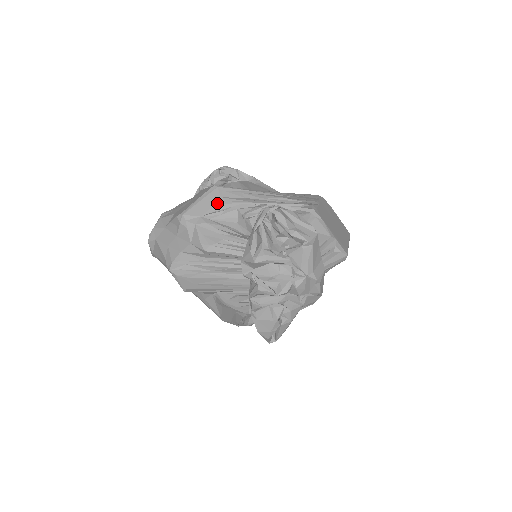
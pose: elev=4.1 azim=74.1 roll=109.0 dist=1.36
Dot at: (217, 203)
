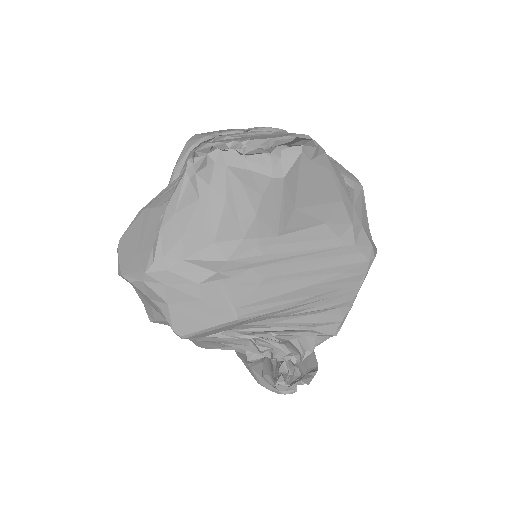
Dot at: (231, 329)
